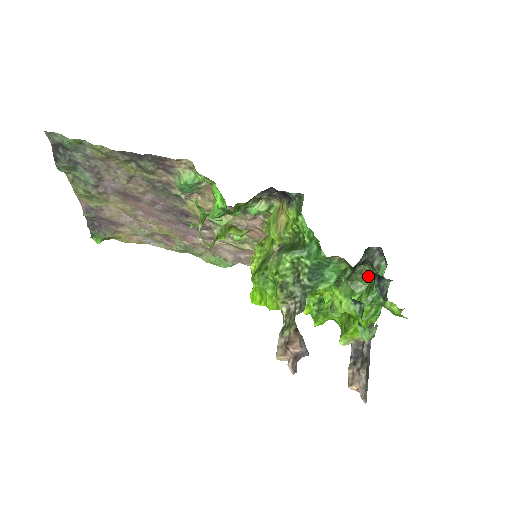
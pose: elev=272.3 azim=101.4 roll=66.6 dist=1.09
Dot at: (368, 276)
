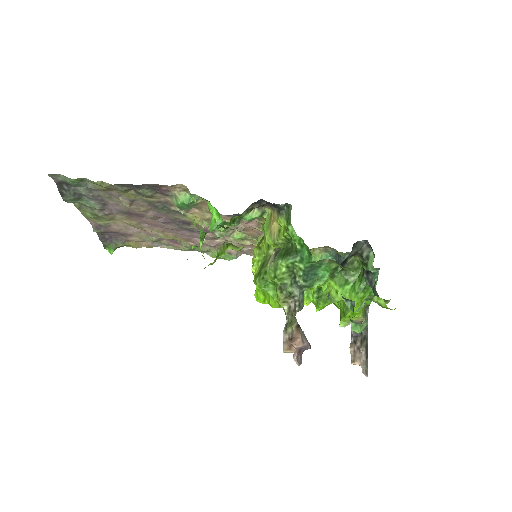
Dot at: (359, 265)
